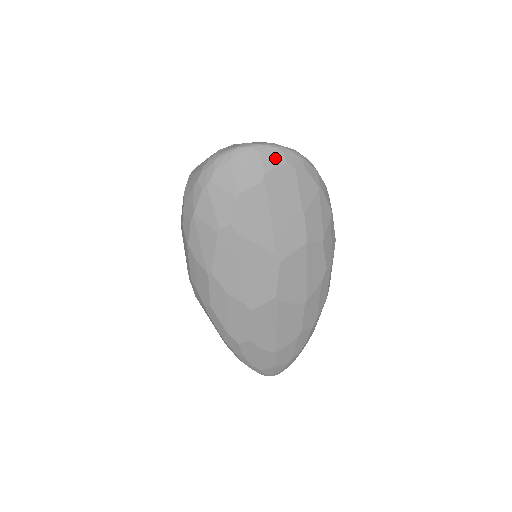
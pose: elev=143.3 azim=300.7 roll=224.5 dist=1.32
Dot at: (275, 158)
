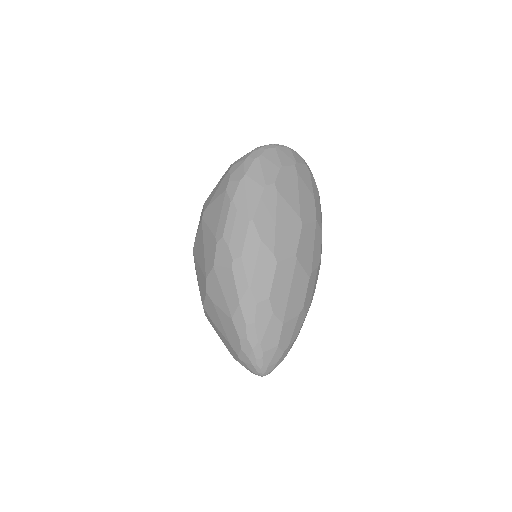
Dot at: (300, 159)
